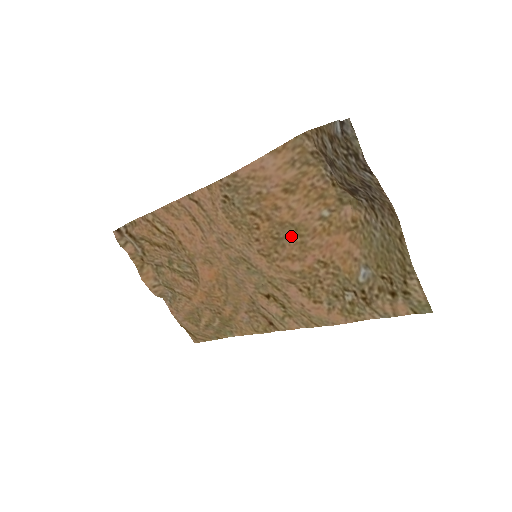
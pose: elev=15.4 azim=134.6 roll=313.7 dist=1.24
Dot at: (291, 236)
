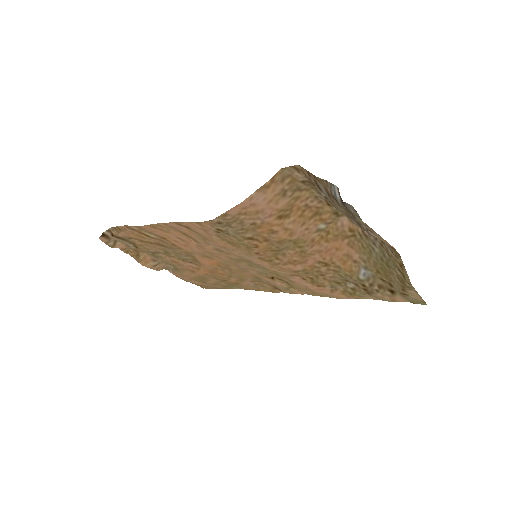
Dot at: (290, 248)
